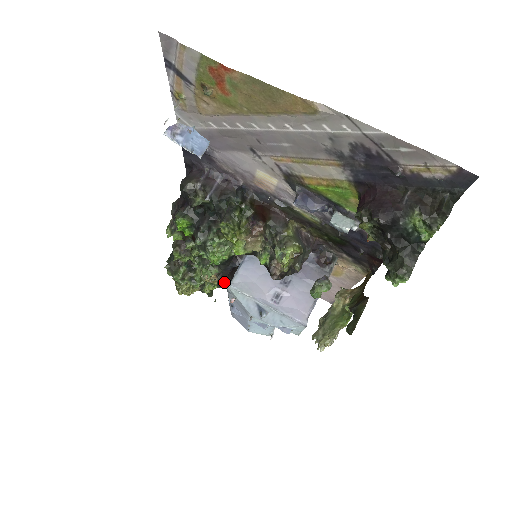
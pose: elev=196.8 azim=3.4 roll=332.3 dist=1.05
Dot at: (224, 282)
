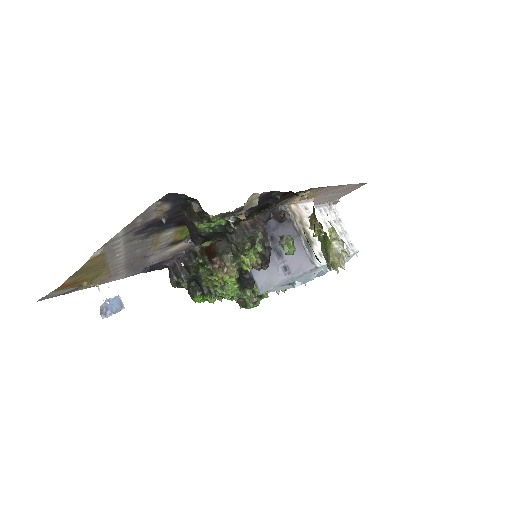
Dot at: occluded
